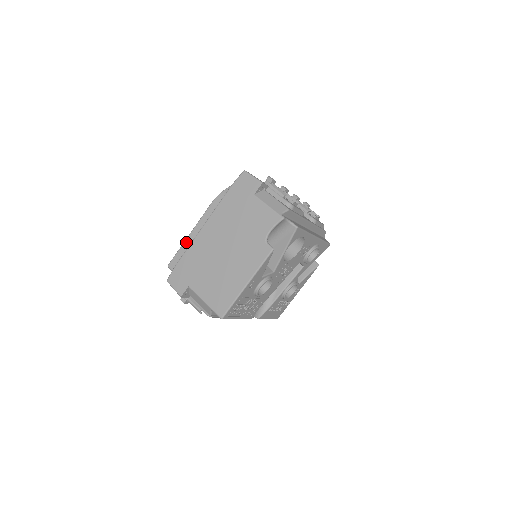
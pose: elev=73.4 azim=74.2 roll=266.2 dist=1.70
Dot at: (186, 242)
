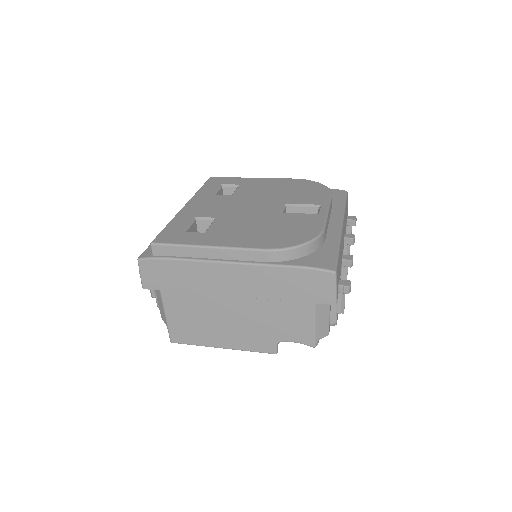
Dot at: (195, 250)
